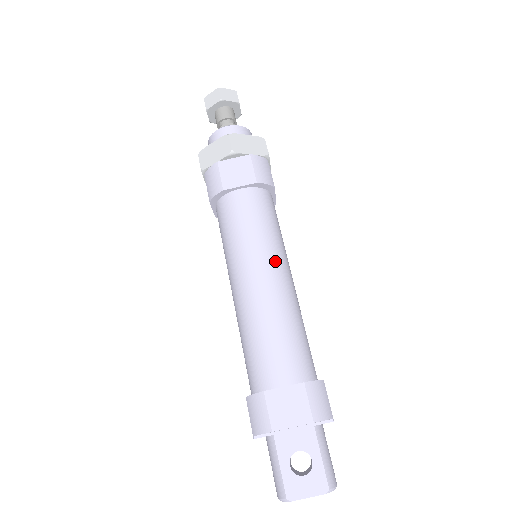
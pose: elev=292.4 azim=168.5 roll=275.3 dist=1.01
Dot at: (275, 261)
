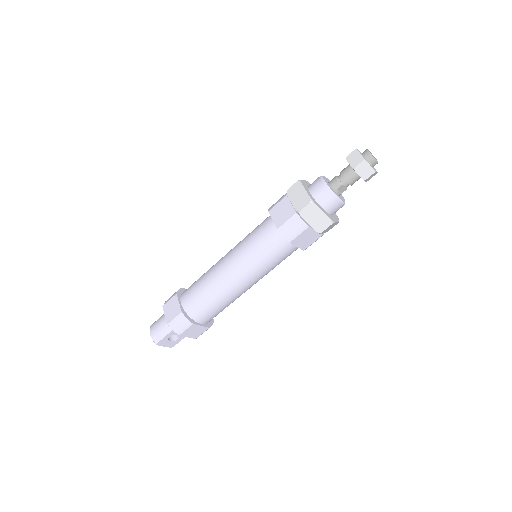
Dot at: occluded
